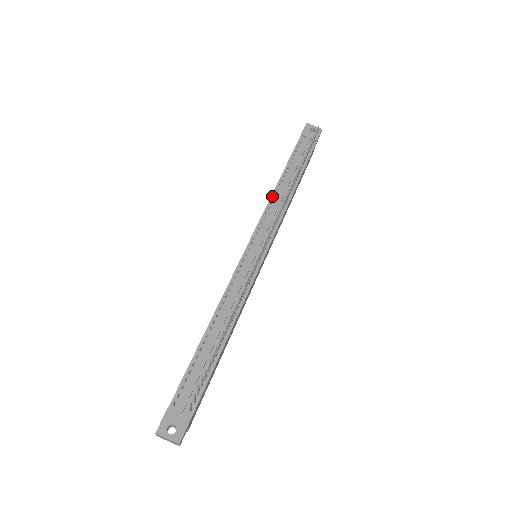
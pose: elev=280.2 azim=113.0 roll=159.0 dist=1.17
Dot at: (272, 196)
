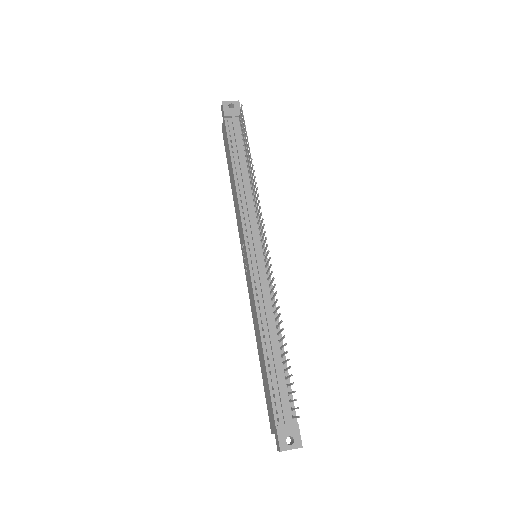
Dot at: (238, 194)
